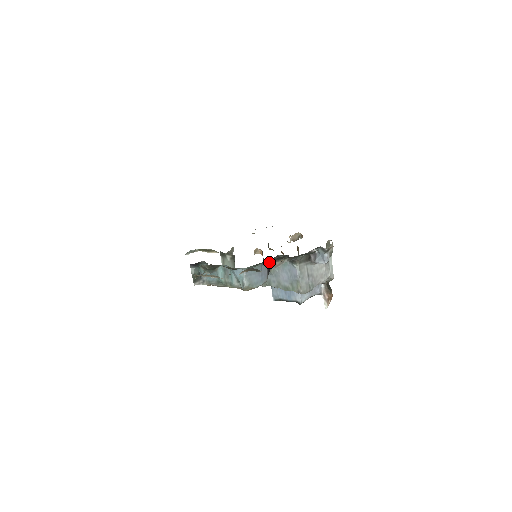
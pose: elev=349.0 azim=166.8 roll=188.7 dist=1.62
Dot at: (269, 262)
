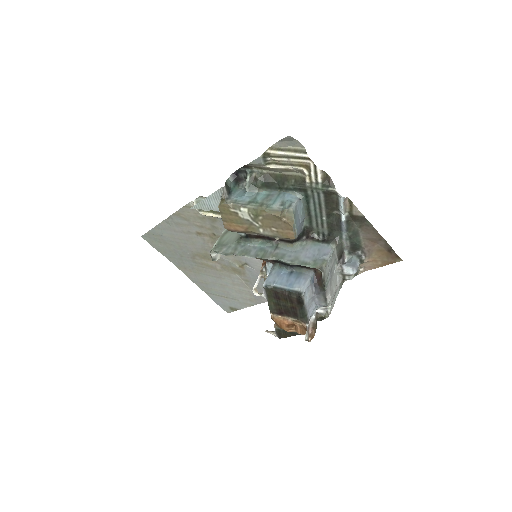
Dot at: (304, 230)
